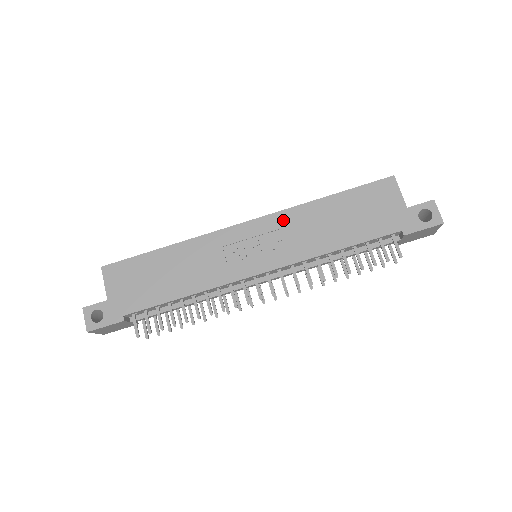
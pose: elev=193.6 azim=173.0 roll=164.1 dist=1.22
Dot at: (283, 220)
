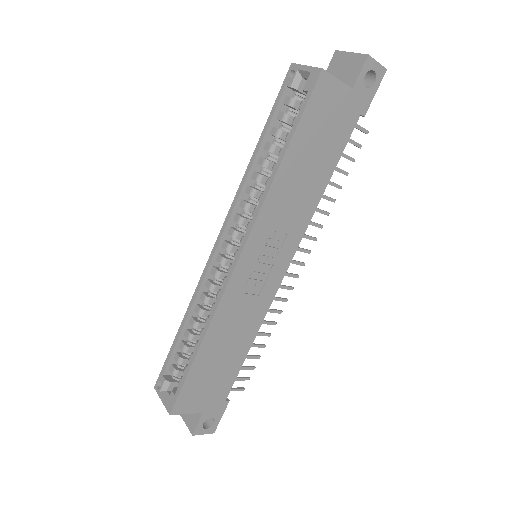
Dot at: (267, 220)
